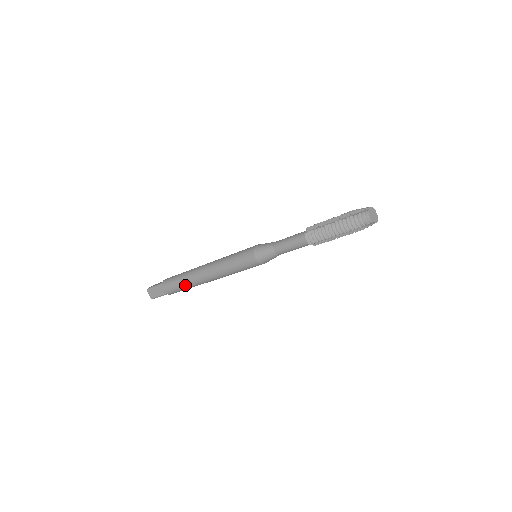
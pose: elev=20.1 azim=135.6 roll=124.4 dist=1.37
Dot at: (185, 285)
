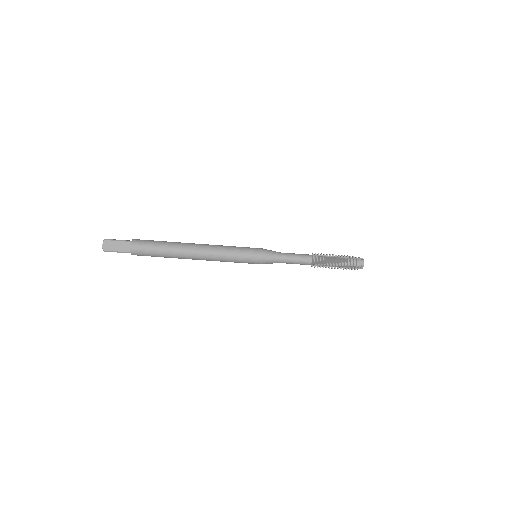
Dot at: (165, 252)
